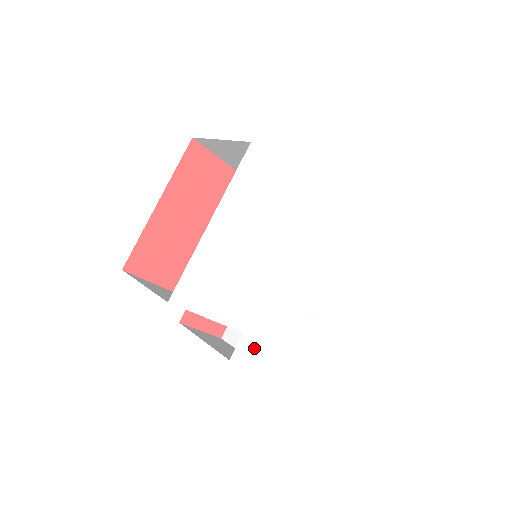
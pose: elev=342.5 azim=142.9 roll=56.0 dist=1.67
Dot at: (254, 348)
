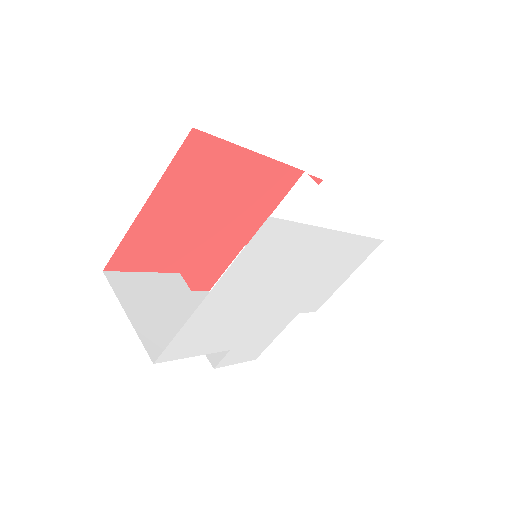
Dot at: (240, 353)
